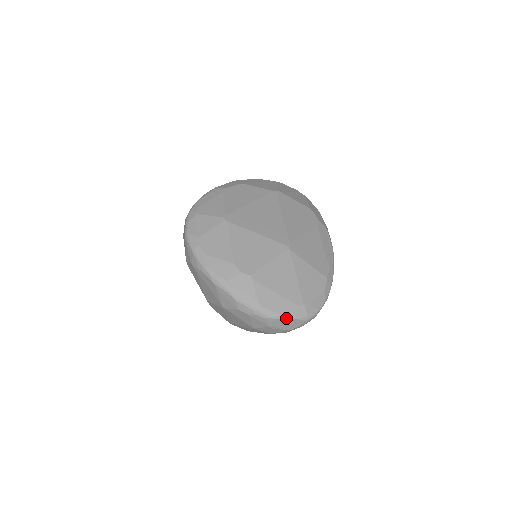
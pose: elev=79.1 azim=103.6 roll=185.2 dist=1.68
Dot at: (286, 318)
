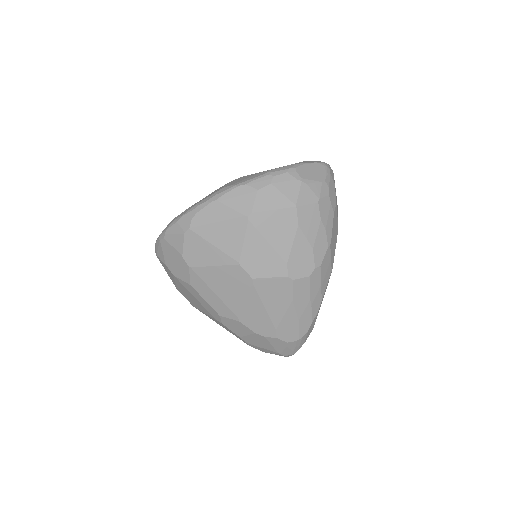
Dot at: (303, 164)
